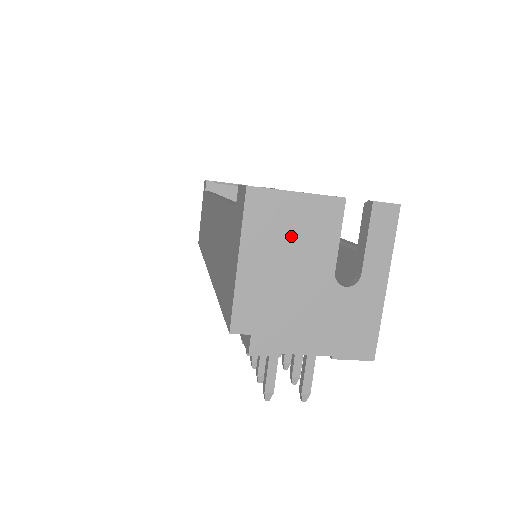
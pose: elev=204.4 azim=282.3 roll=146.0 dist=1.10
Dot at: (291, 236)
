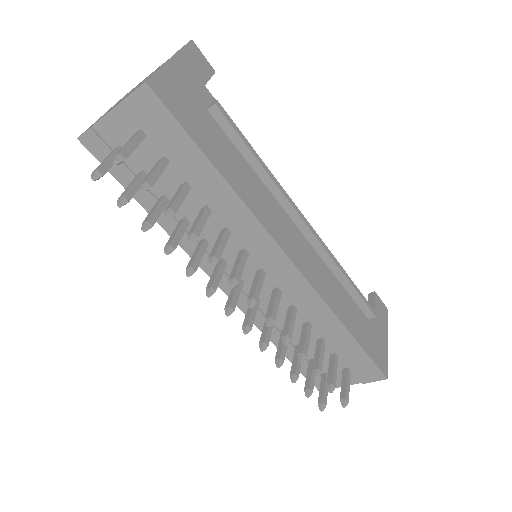
Dot at: occluded
